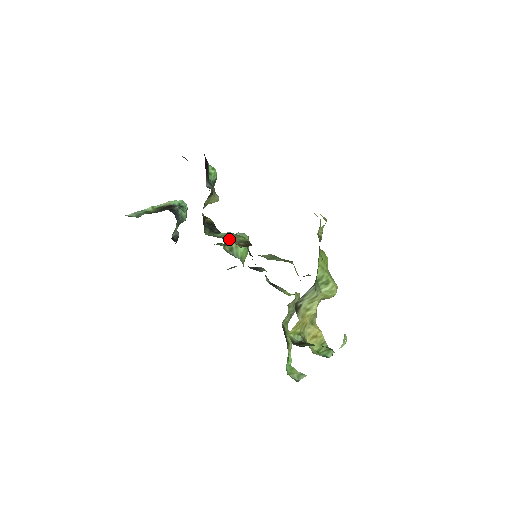
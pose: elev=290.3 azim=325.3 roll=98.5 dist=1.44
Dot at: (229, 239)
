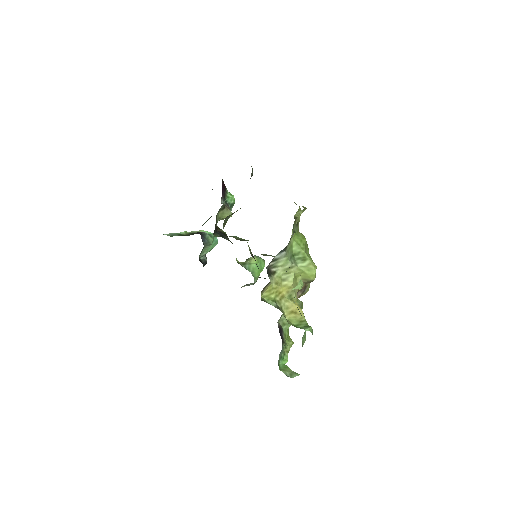
Dot at: occluded
